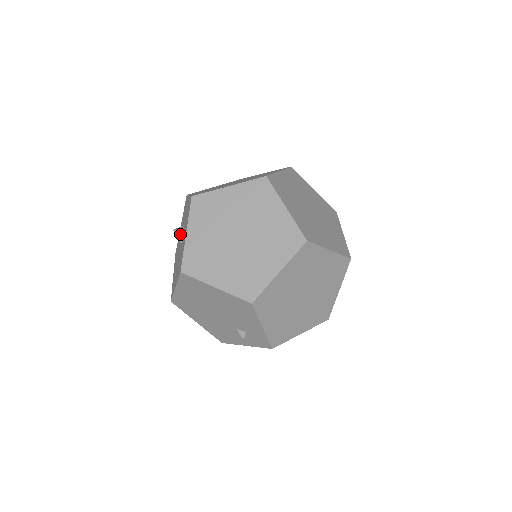
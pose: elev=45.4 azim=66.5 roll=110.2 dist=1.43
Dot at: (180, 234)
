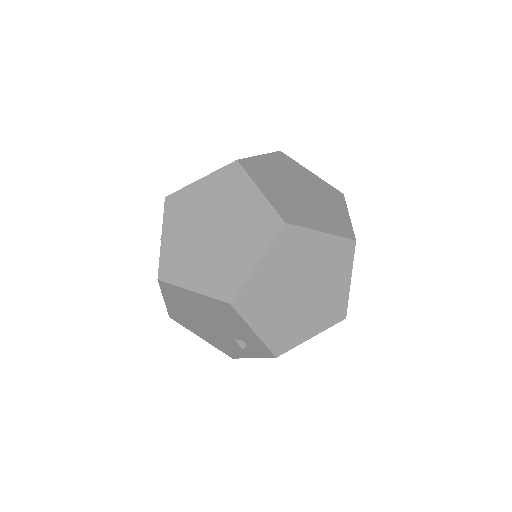
Dot at: occluded
